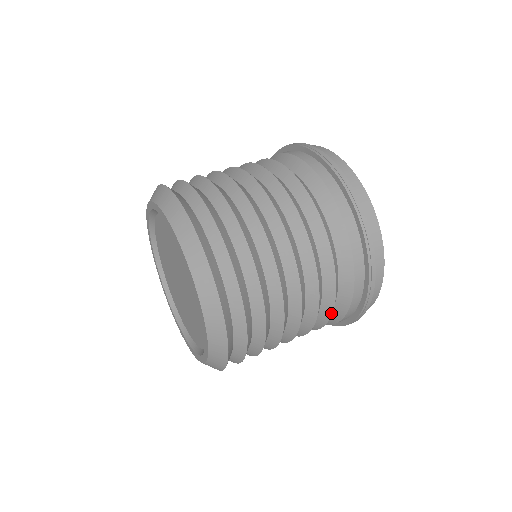
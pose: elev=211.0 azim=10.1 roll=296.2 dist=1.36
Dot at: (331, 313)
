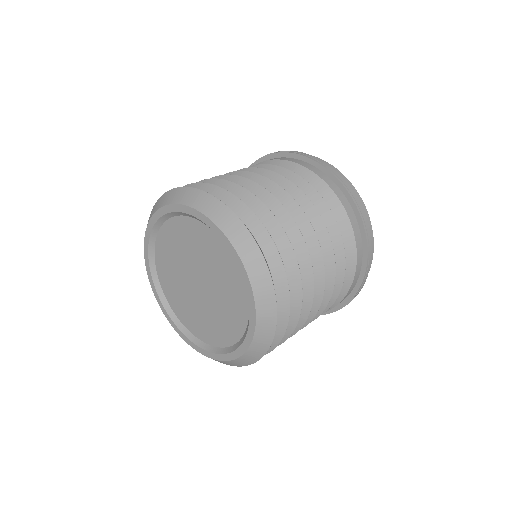
Dot at: (339, 233)
